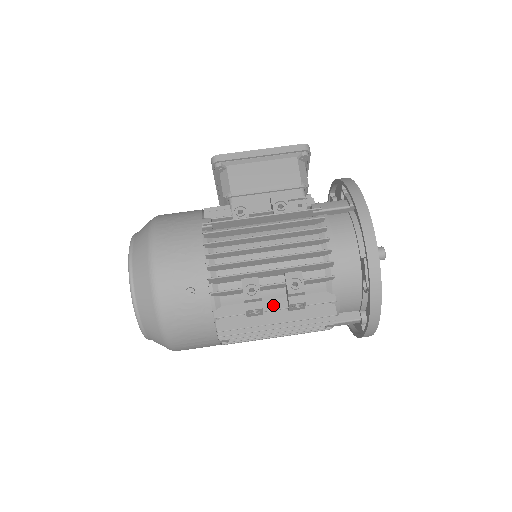
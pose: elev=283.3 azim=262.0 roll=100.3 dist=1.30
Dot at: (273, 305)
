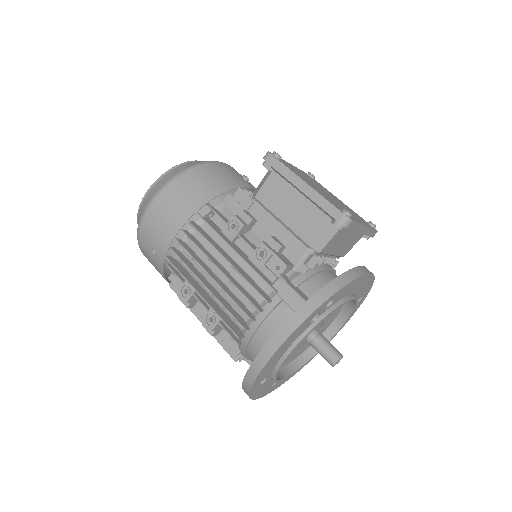
Dot at: (202, 311)
